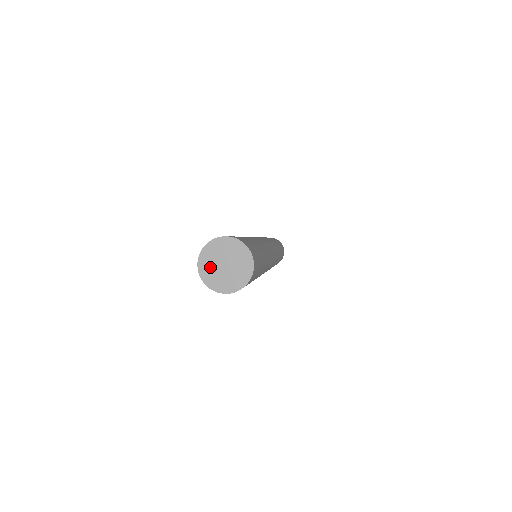
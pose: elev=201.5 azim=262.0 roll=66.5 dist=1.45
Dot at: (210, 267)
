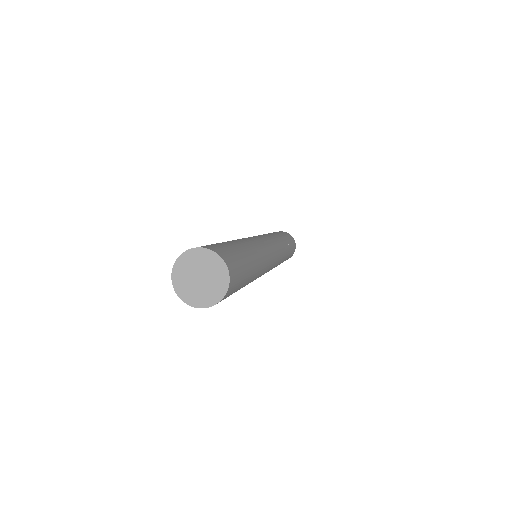
Dot at: (184, 281)
